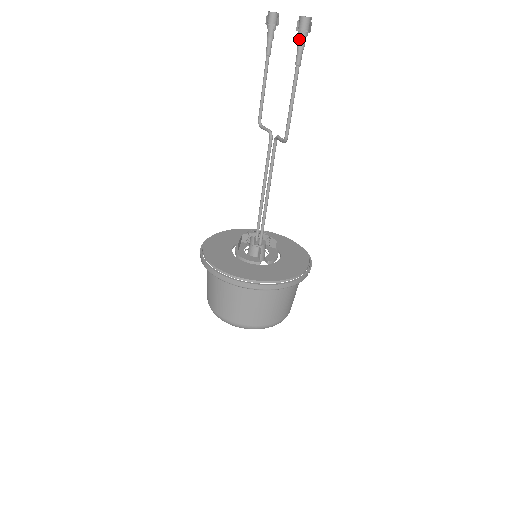
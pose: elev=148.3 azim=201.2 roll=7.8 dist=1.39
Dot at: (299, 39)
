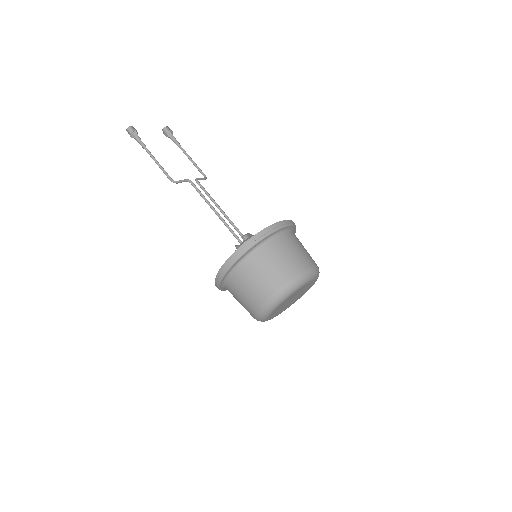
Dot at: (138, 138)
